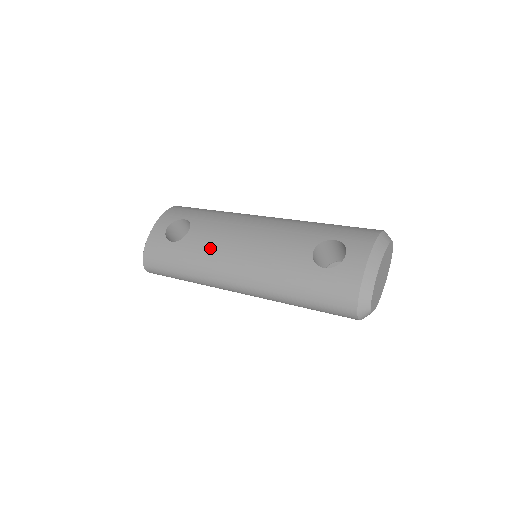
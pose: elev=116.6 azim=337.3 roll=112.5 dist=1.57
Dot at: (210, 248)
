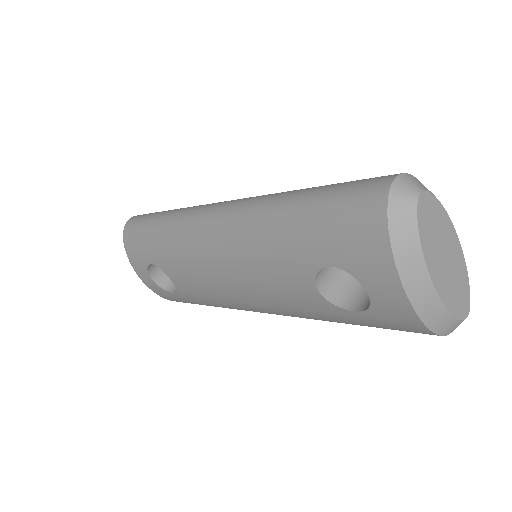
Dot at: (210, 297)
